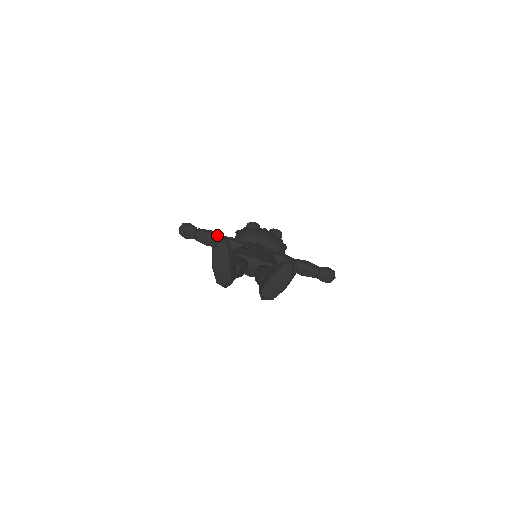
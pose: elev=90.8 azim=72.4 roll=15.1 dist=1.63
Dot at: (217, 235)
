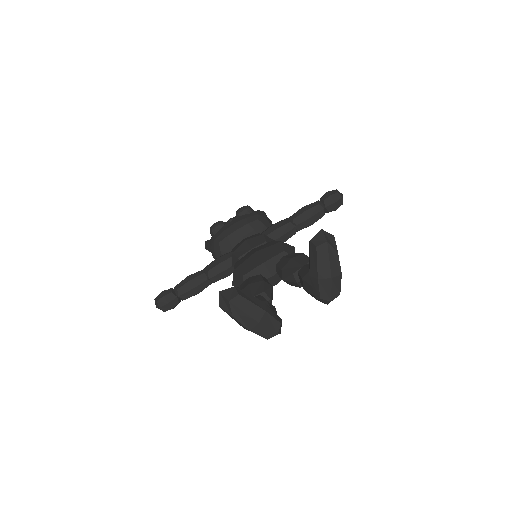
Dot at: (198, 275)
